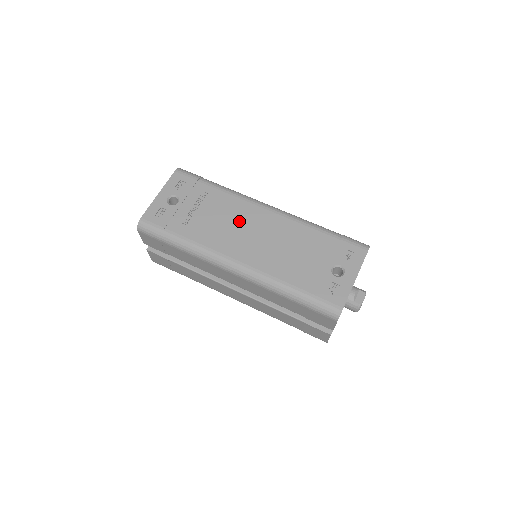
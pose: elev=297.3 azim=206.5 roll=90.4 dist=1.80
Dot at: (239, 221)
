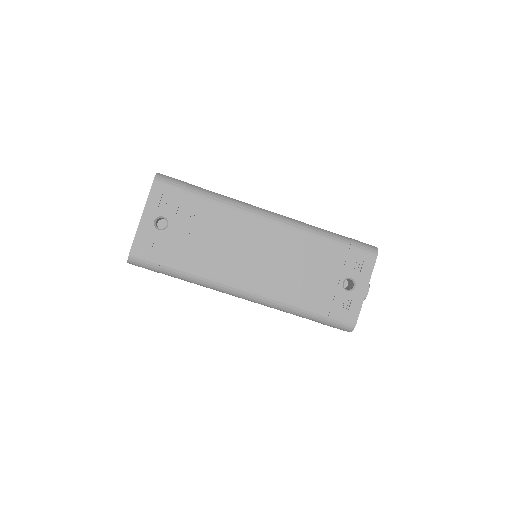
Dot at: (241, 241)
